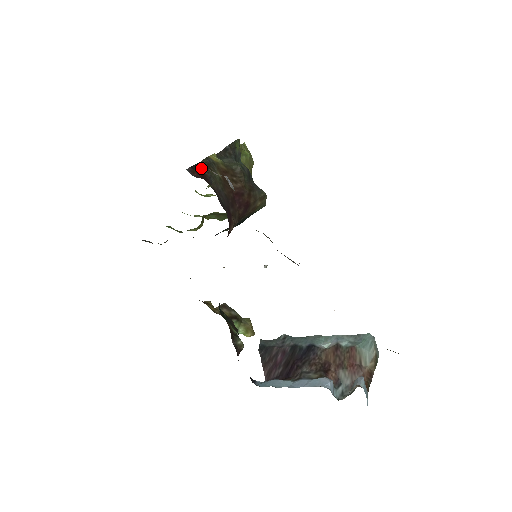
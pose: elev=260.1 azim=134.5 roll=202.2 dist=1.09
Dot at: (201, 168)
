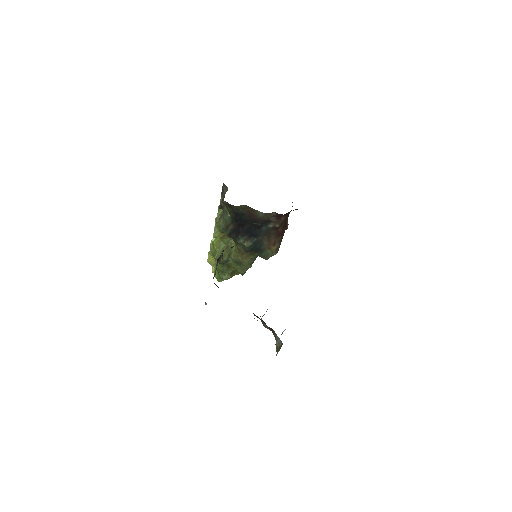
Dot at: occluded
